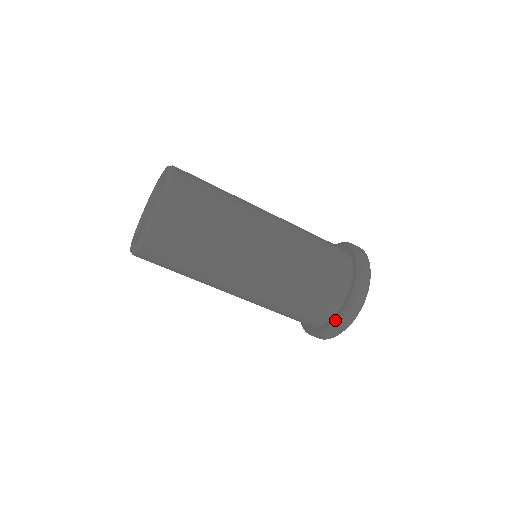
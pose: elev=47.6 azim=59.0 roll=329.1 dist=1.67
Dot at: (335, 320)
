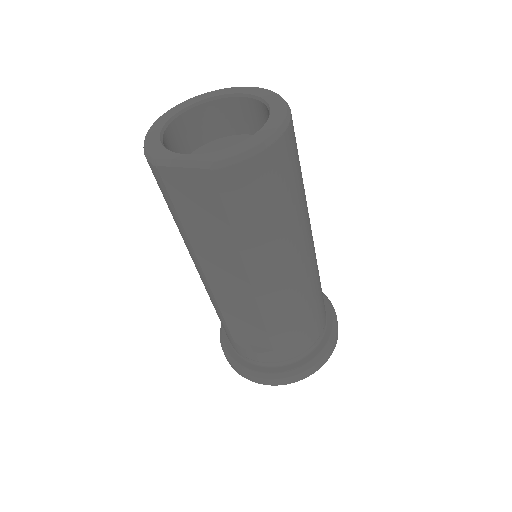
Dot at: (236, 361)
